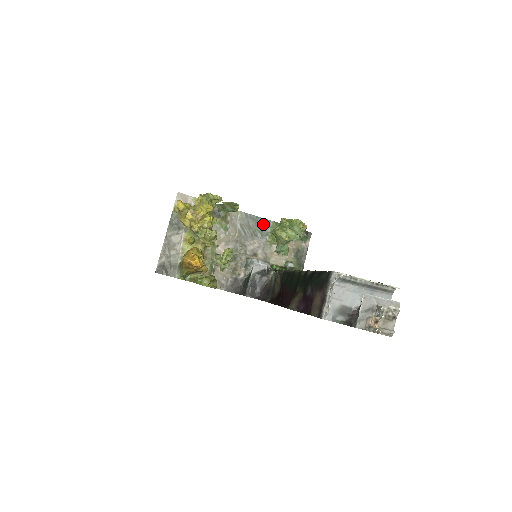
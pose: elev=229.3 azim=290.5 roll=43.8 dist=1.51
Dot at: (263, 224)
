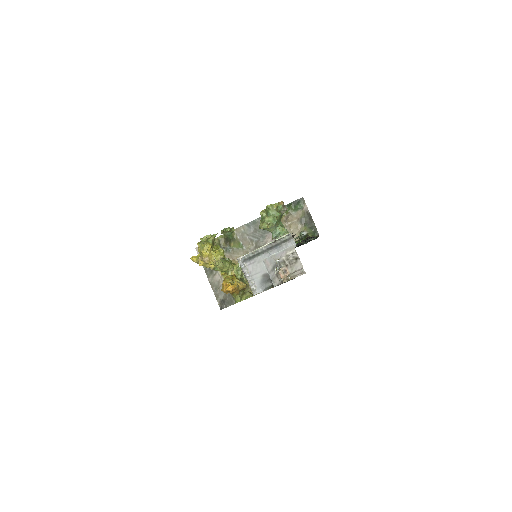
Dot at: occluded
